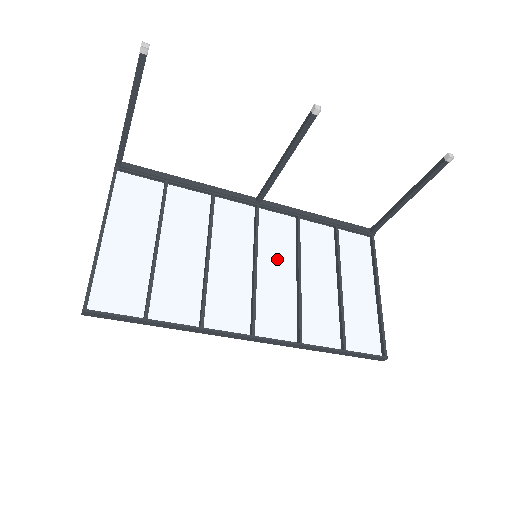
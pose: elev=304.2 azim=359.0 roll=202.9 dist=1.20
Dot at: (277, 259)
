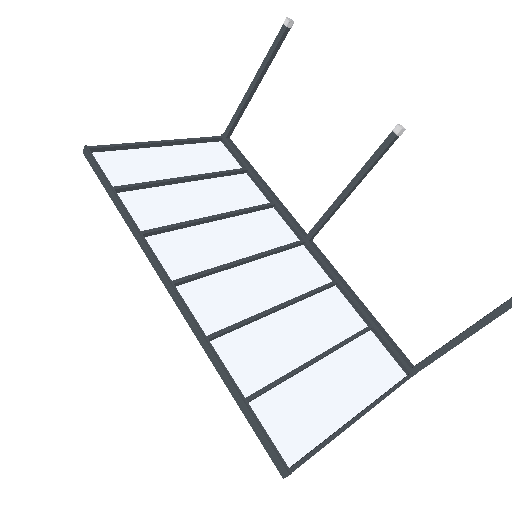
Dot at: (275, 281)
